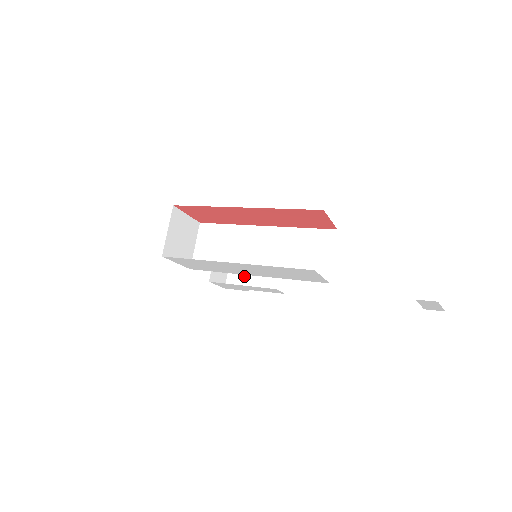
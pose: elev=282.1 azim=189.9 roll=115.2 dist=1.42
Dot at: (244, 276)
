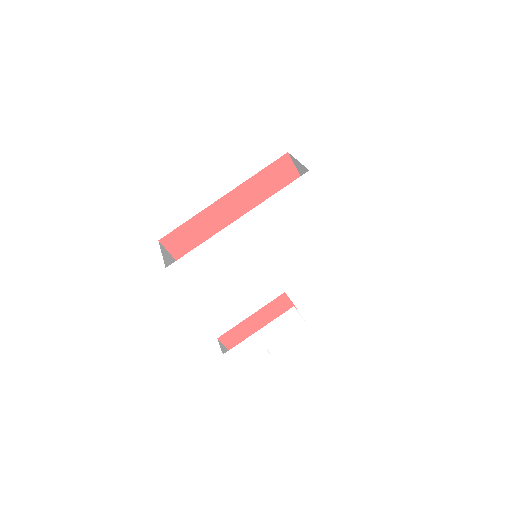
Dot at: occluded
